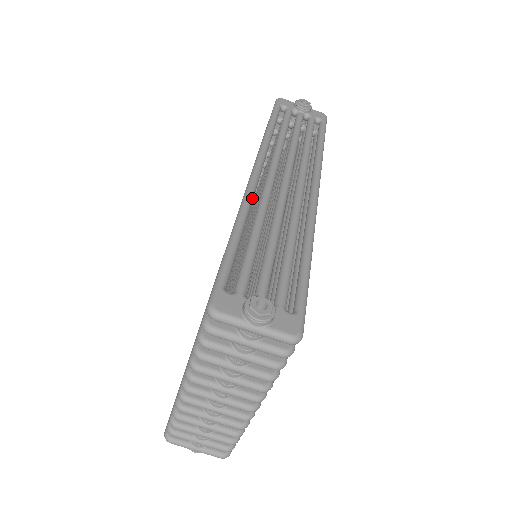
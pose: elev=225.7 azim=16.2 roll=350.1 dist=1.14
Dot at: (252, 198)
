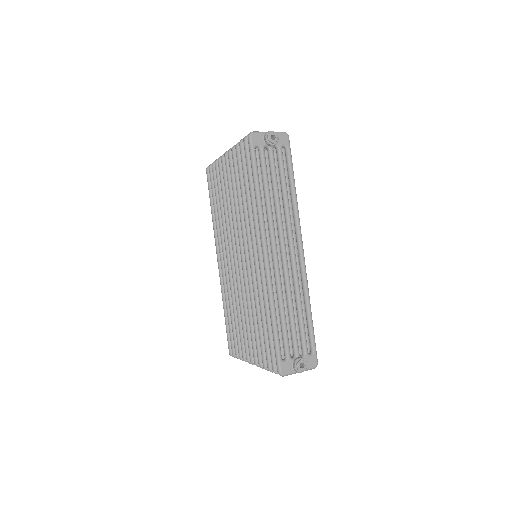
Dot at: occluded
